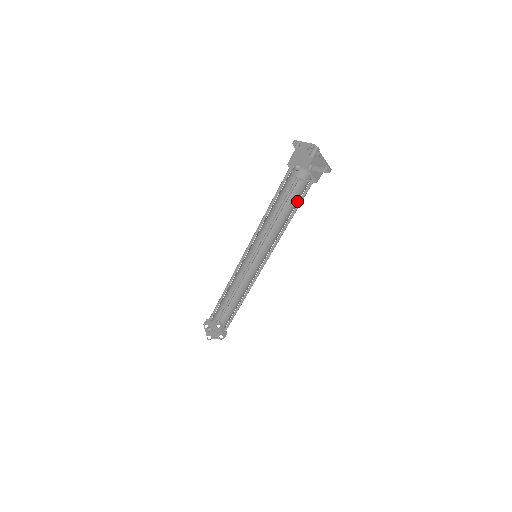
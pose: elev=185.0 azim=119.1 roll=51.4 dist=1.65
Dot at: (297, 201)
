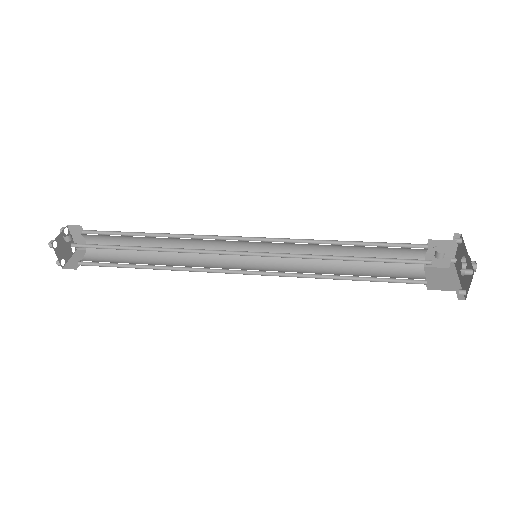
Dot at: (379, 275)
